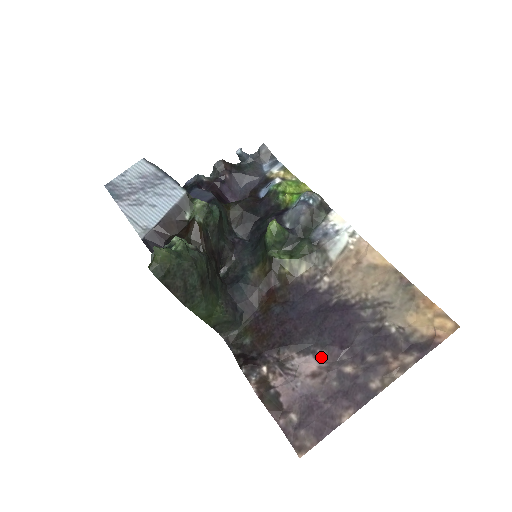
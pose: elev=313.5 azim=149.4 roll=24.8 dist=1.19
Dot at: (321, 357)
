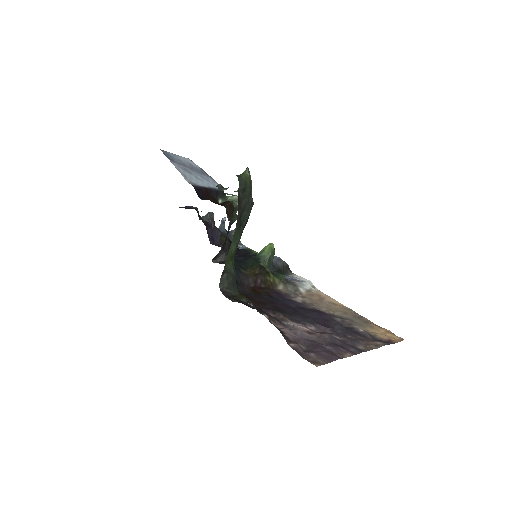
Dot at: (311, 327)
